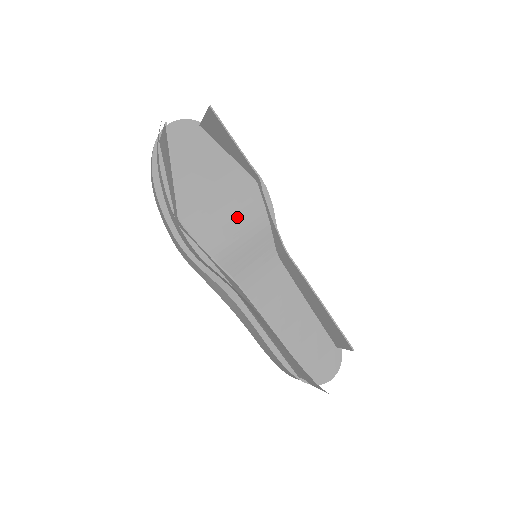
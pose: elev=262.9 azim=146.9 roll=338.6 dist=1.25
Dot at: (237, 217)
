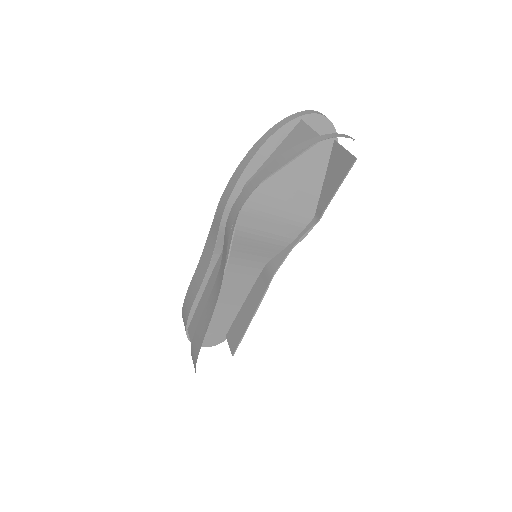
Dot at: (277, 224)
